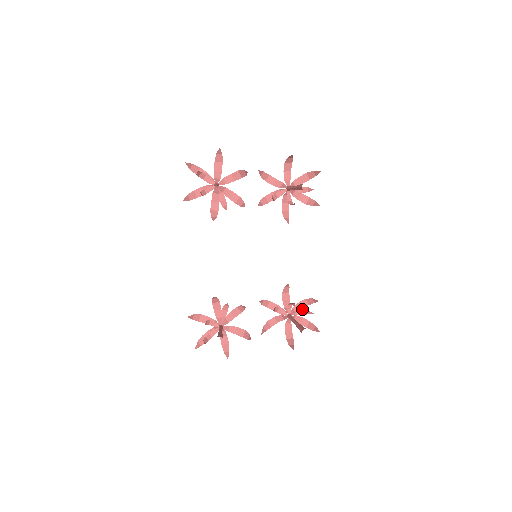
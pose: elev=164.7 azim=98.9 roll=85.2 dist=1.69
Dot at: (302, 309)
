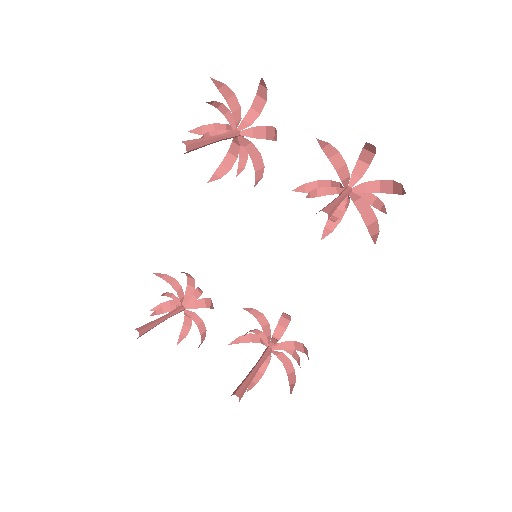
Dot at: (295, 350)
